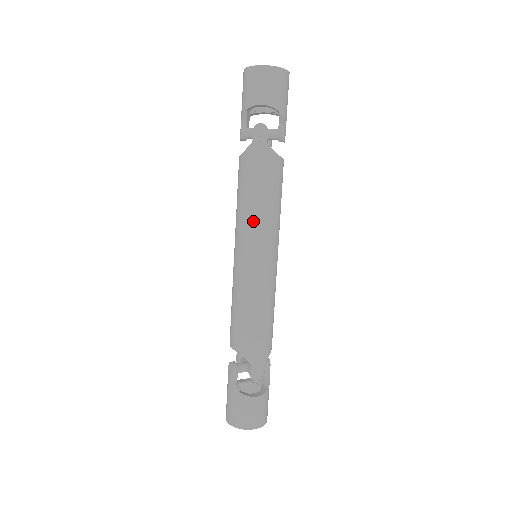
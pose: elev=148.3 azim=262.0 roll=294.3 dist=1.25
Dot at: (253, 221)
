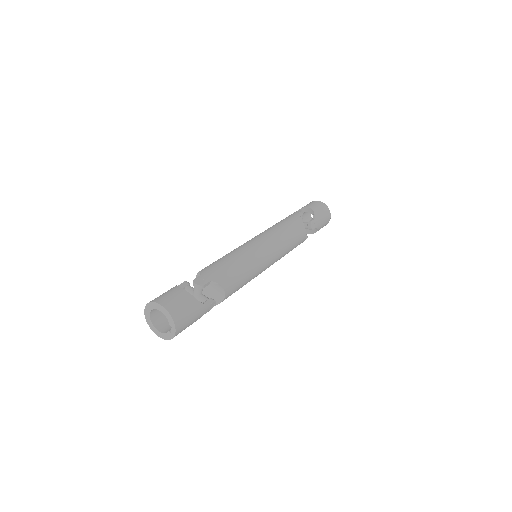
Dot at: (266, 231)
